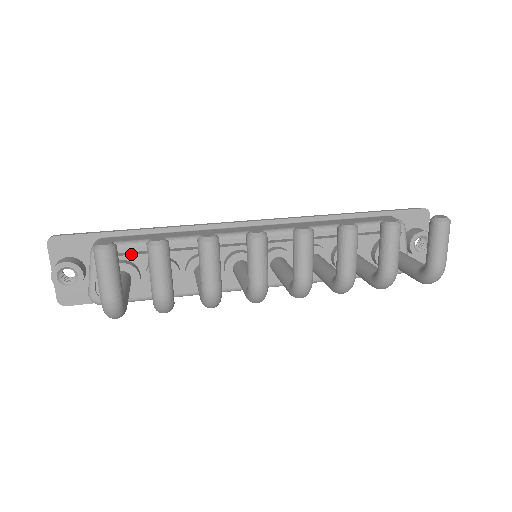
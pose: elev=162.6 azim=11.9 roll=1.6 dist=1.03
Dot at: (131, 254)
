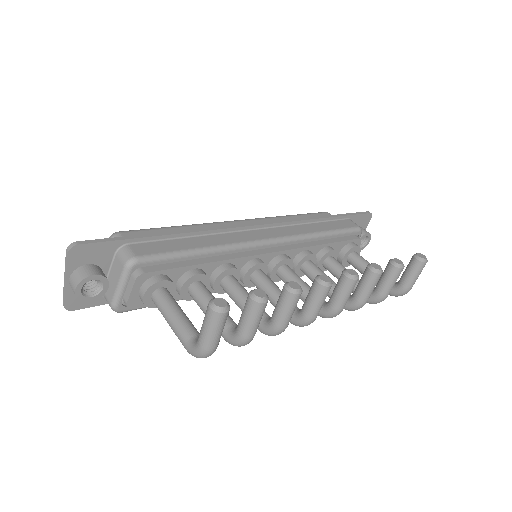
Dot at: (168, 268)
